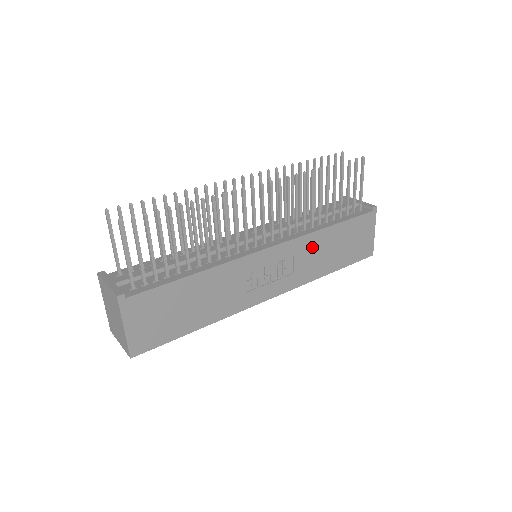
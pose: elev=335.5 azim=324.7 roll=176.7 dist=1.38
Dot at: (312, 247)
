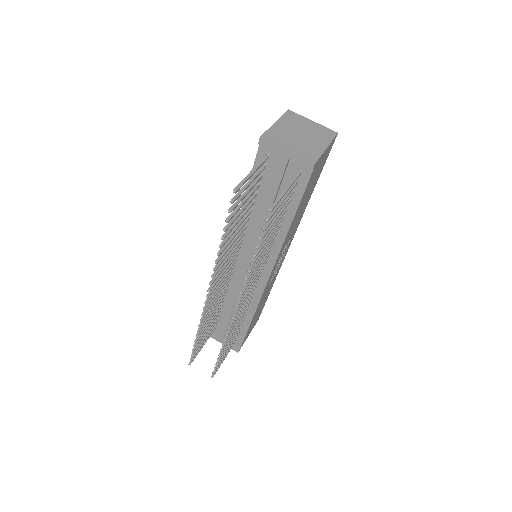
Dot at: (290, 233)
